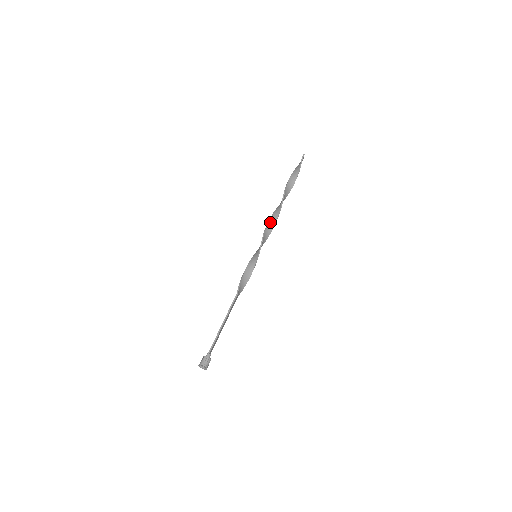
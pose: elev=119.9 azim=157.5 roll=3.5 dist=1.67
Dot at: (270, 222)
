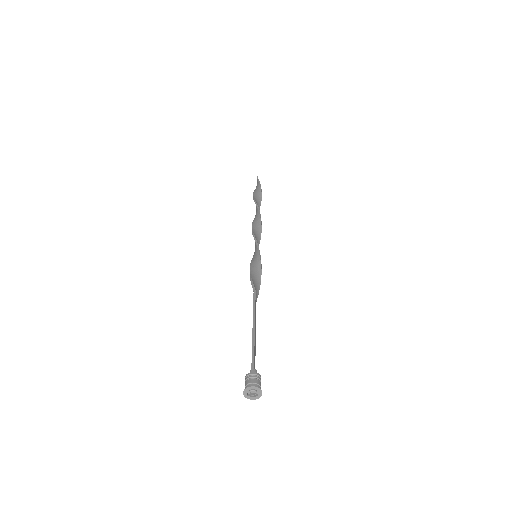
Dot at: (254, 226)
